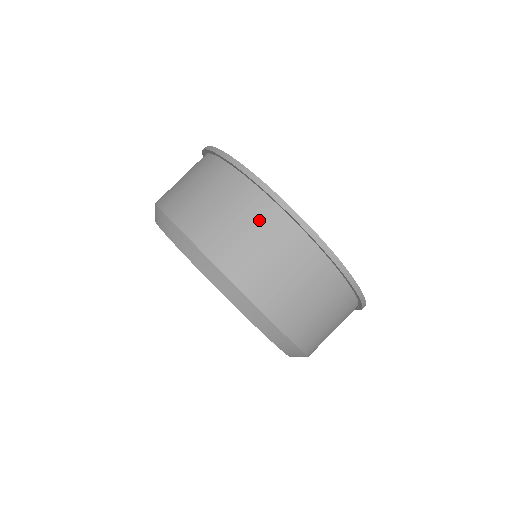
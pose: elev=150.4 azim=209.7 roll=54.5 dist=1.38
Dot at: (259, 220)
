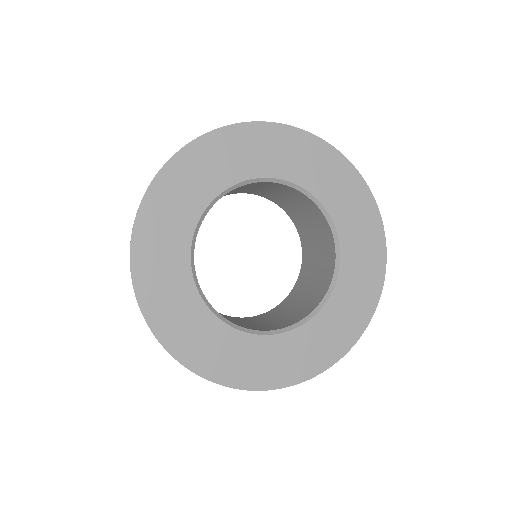
Dot at: occluded
